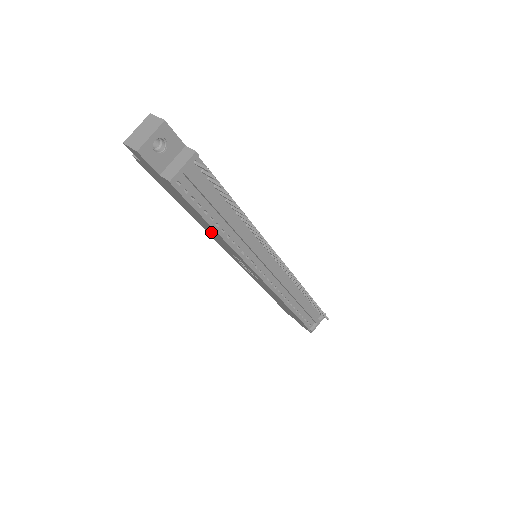
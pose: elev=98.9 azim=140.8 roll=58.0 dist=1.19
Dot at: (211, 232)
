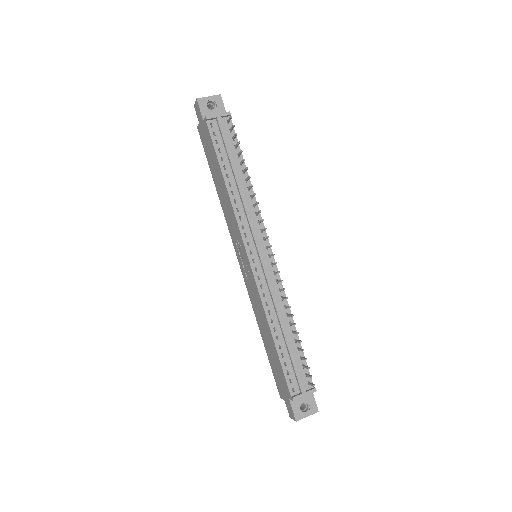
Dot at: (225, 202)
